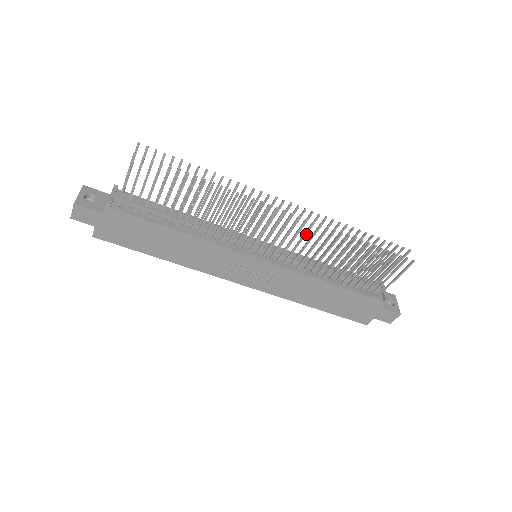
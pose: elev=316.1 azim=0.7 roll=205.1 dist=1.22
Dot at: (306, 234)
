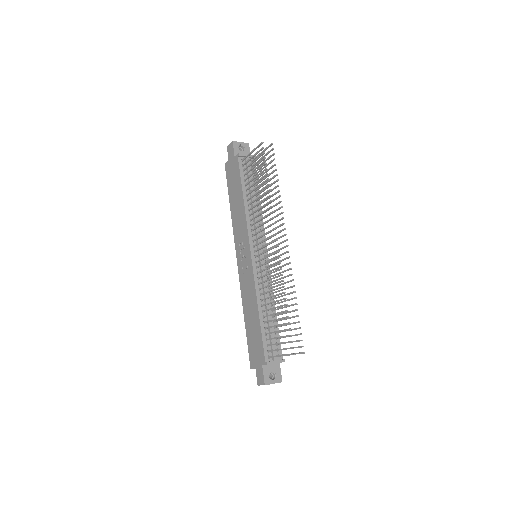
Dot at: (274, 266)
